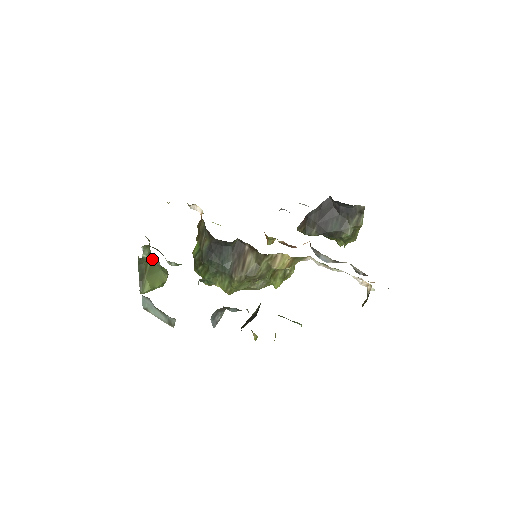
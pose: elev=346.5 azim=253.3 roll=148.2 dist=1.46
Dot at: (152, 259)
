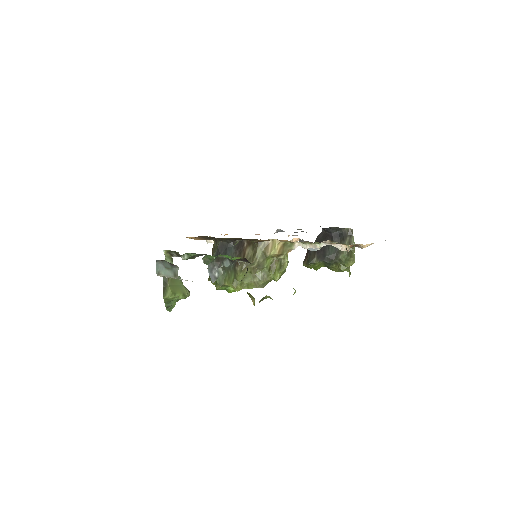
Dot at: occluded
